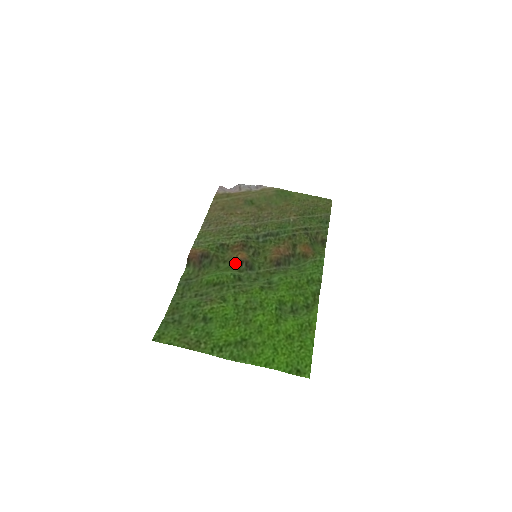
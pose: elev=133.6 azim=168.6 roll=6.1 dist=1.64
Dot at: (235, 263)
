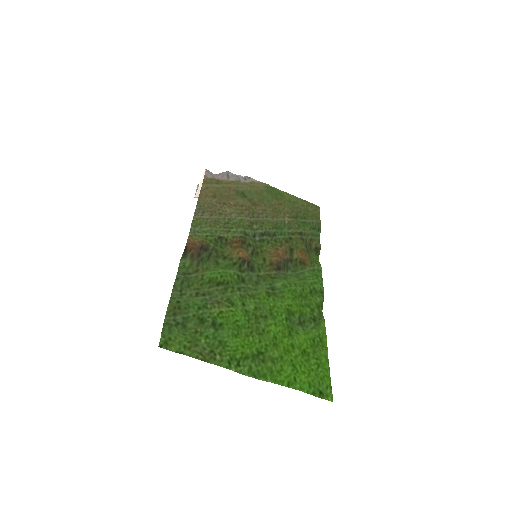
Dot at: (237, 261)
